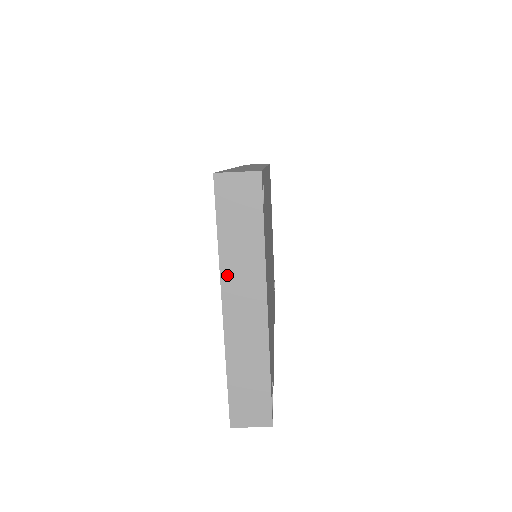
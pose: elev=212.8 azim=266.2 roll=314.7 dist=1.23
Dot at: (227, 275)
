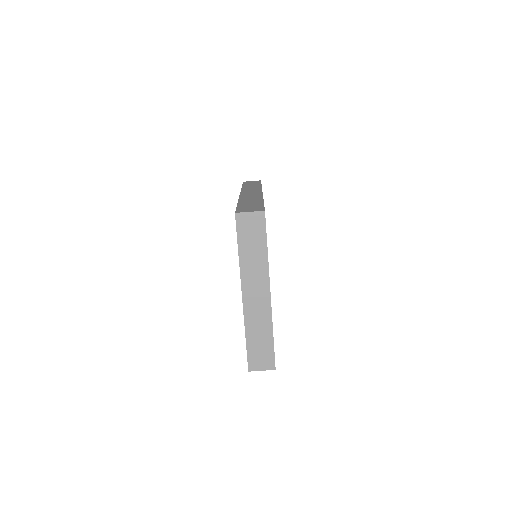
Dot at: (245, 275)
